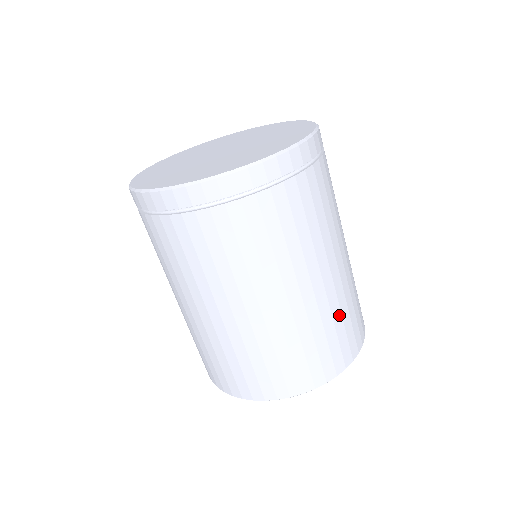
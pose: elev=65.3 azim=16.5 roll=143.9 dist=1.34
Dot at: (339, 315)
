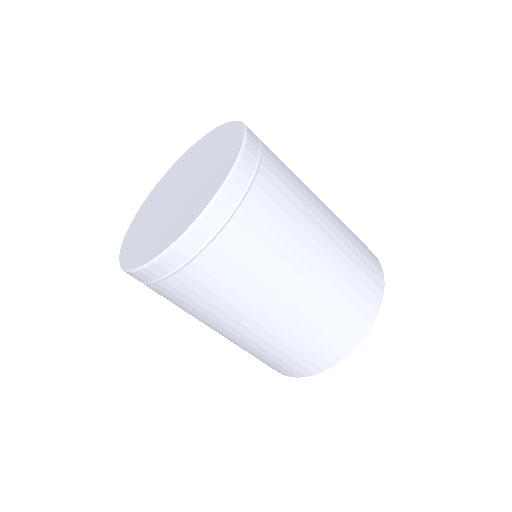
Dot at: (306, 335)
